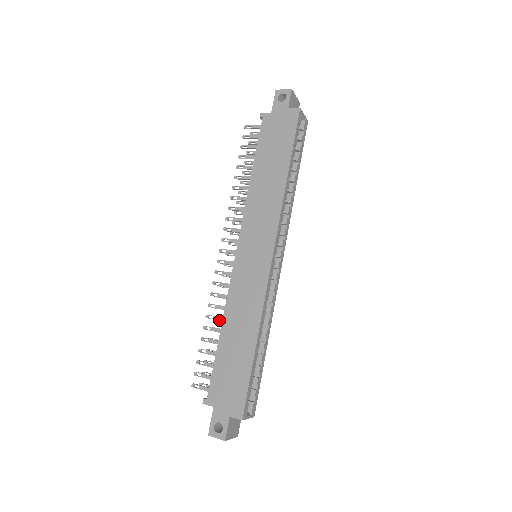
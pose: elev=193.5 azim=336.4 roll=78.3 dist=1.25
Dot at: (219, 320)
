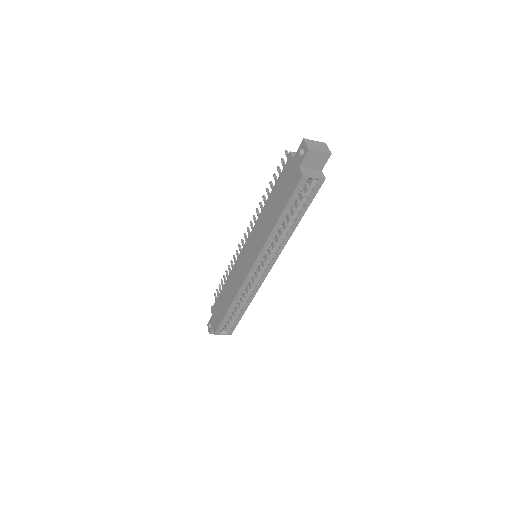
Dot at: occluded
